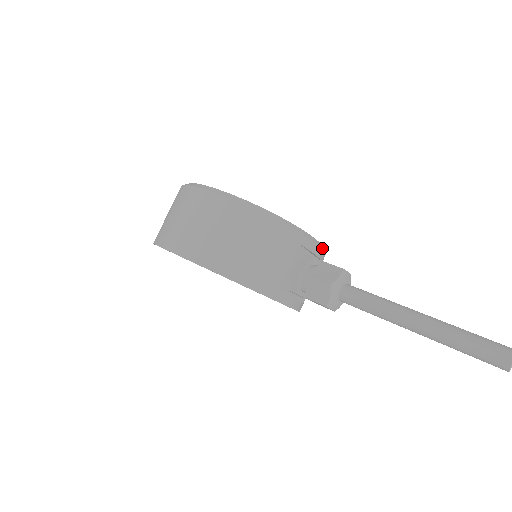
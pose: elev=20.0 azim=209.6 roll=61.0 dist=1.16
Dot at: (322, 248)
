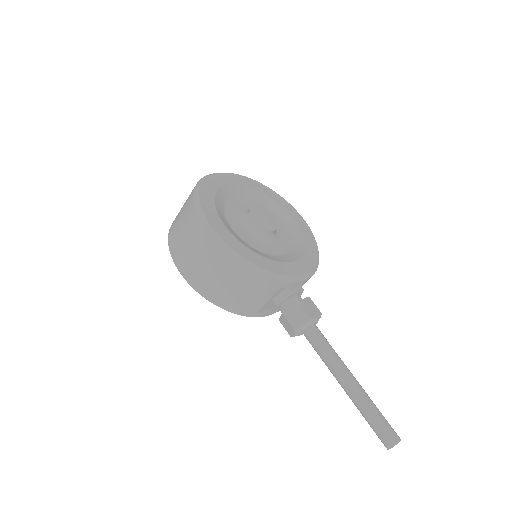
Dot at: (308, 277)
